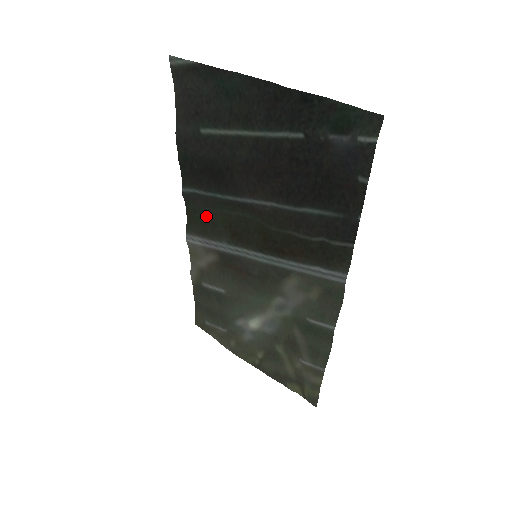
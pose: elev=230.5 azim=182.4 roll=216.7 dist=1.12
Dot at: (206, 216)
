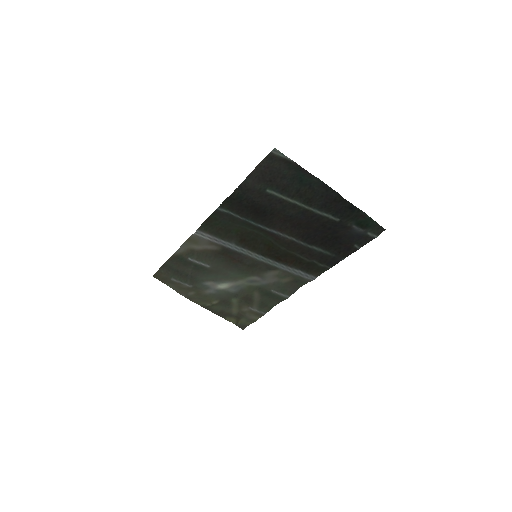
Dot at: (225, 225)
